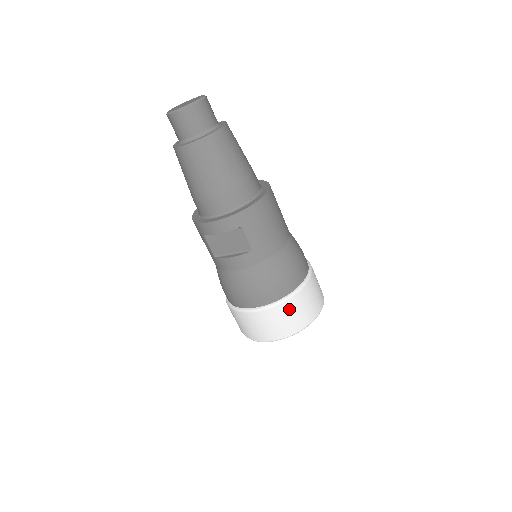
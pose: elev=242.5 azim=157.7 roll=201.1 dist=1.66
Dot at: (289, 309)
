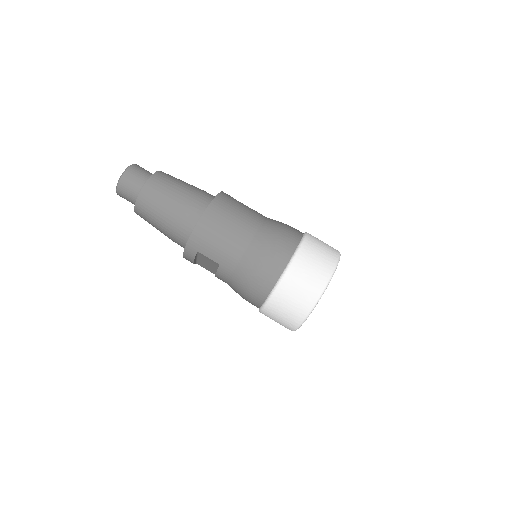
Dot at: (282, 300)
